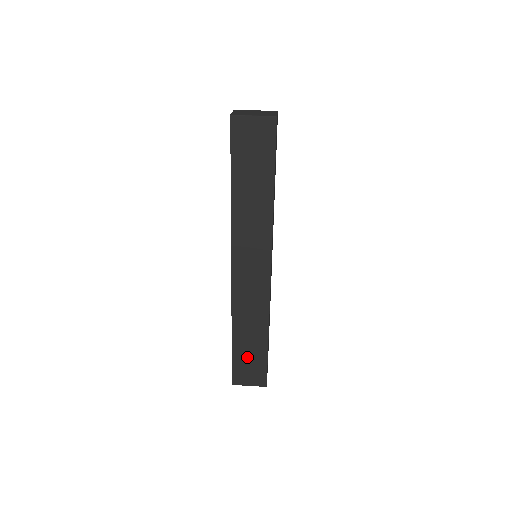
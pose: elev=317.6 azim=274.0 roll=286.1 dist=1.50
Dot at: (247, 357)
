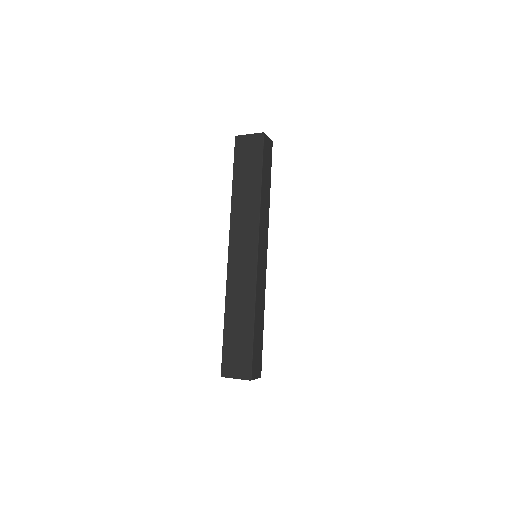
Dot at: (236, 343)
